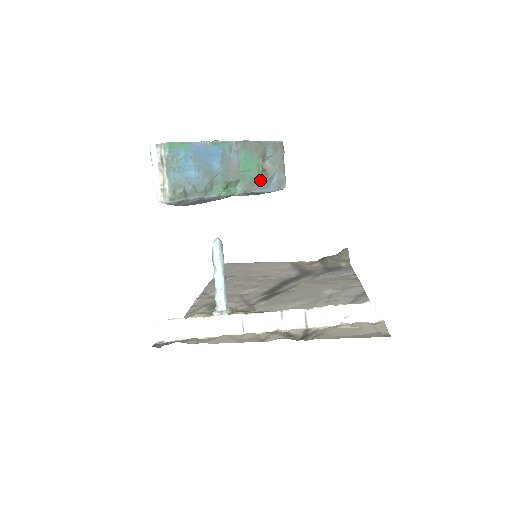
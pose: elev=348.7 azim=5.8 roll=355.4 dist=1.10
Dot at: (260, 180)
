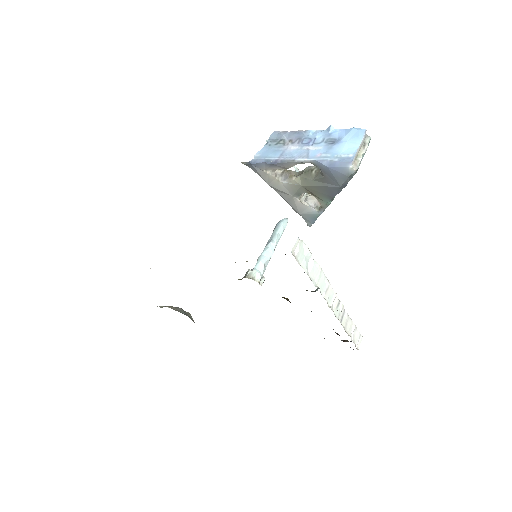
Dot at: occluded
